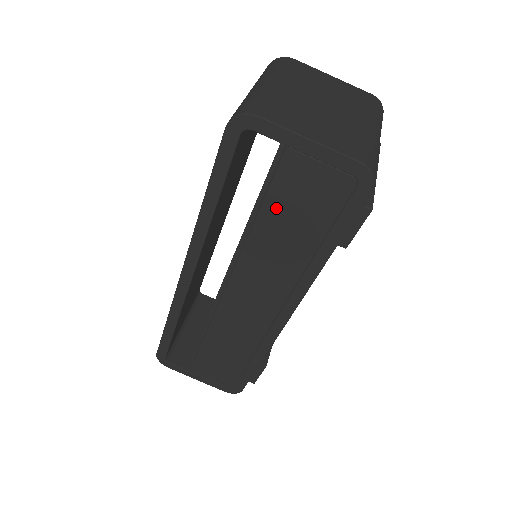
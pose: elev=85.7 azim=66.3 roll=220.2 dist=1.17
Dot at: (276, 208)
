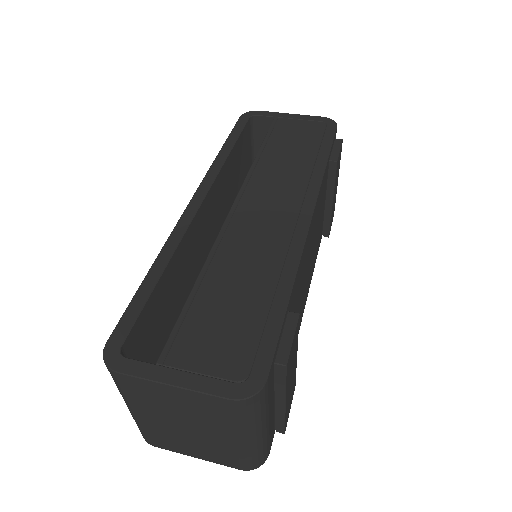
Dot at: (278, 142)
